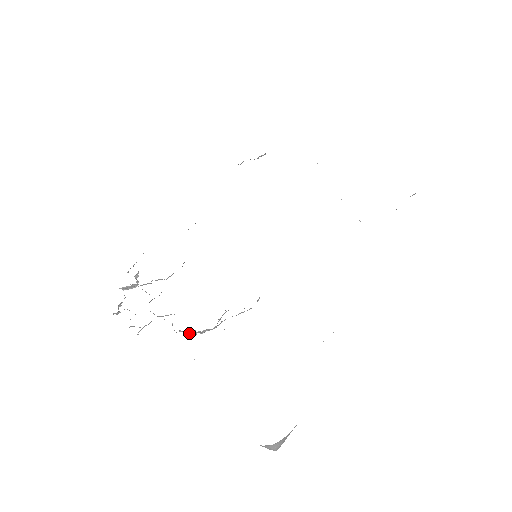
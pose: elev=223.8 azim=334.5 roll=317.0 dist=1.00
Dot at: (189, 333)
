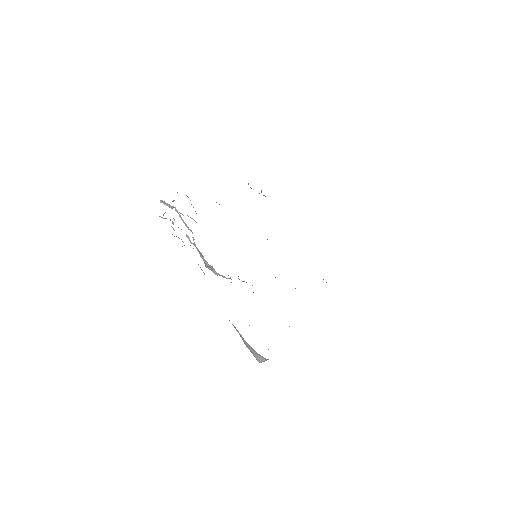
Dot at: (214, 270)
